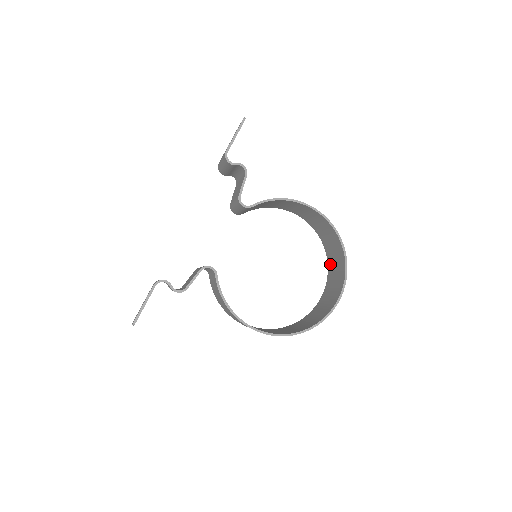
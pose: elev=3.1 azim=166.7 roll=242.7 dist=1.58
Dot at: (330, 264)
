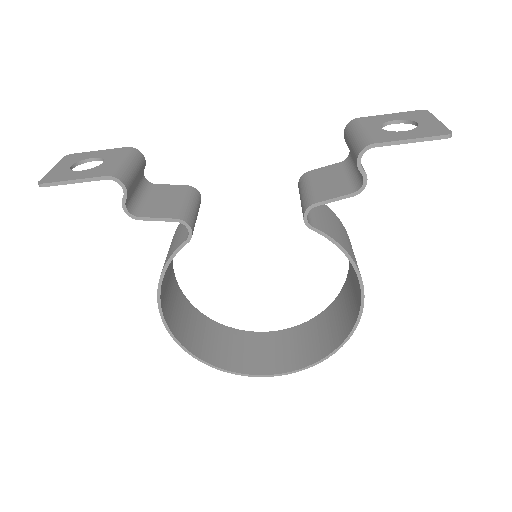
Dot at: (312, 325)
